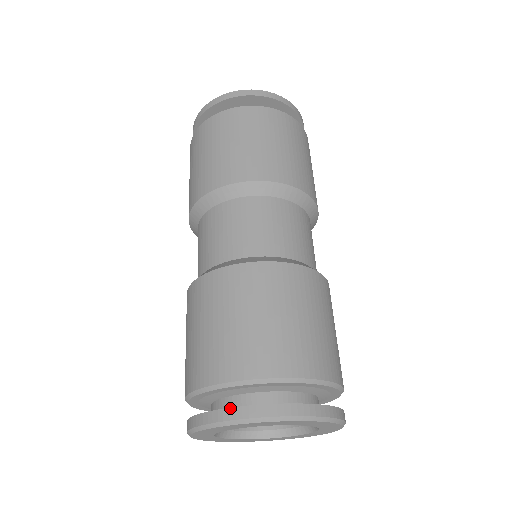
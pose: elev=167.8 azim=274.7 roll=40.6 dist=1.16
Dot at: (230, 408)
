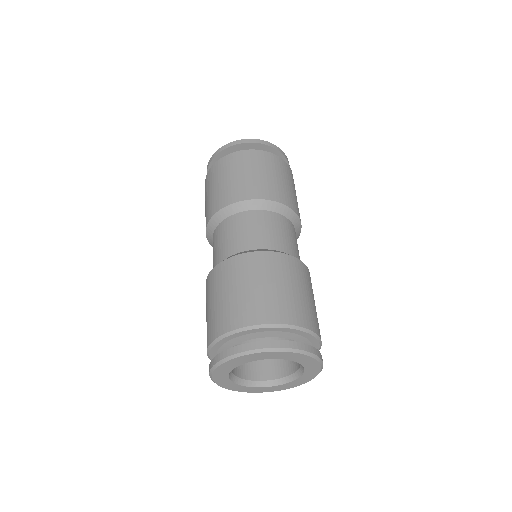
Dot at: (247, 343)
